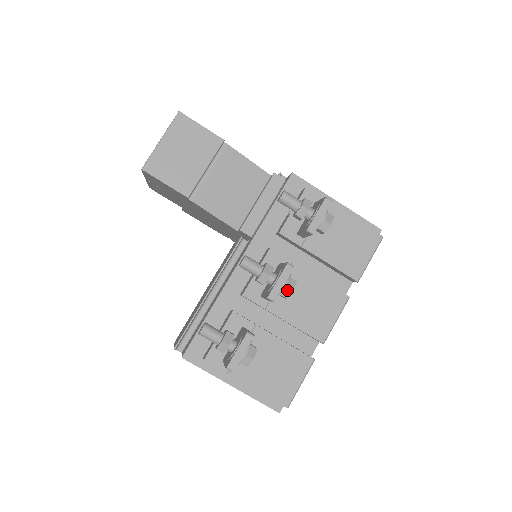
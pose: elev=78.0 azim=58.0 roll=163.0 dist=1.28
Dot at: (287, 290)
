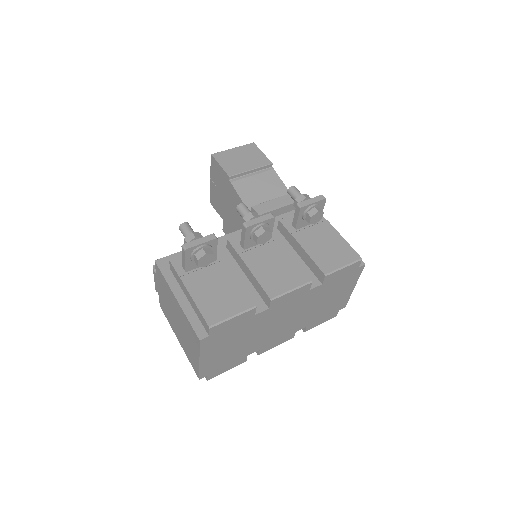
Dot at: (261, 230)
